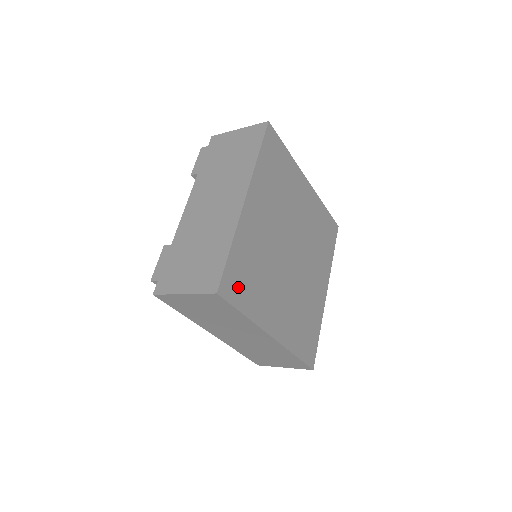
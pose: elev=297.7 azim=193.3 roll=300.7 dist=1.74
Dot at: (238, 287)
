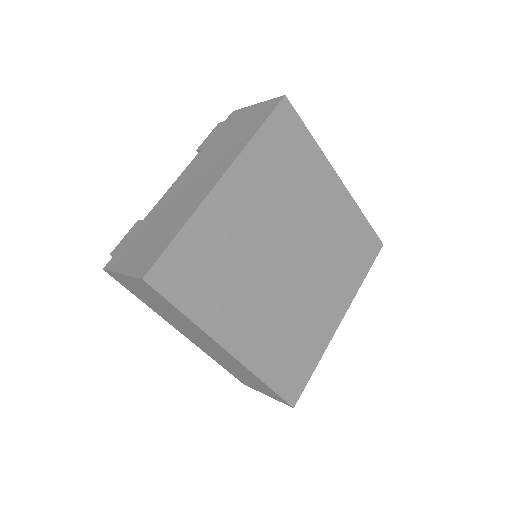
Dot at: (182, 279)
